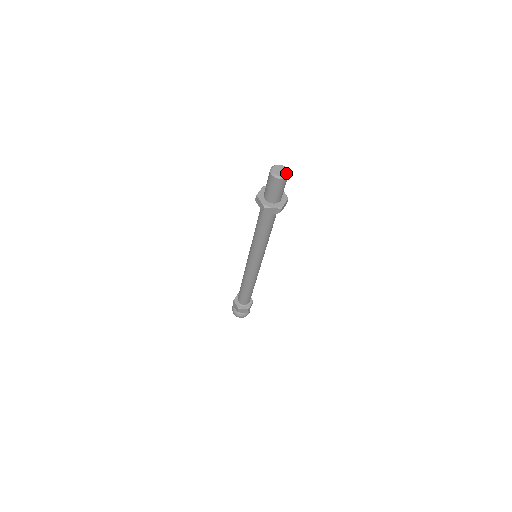
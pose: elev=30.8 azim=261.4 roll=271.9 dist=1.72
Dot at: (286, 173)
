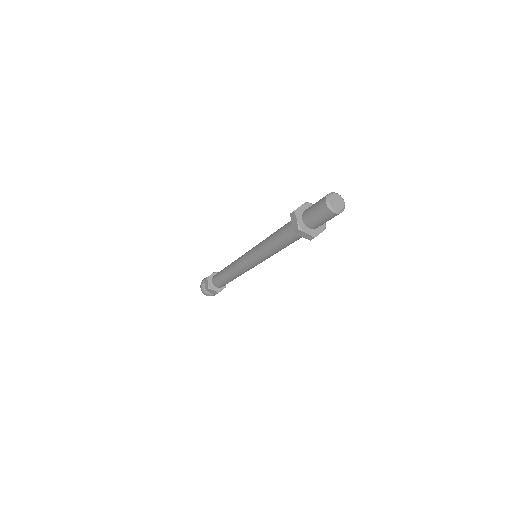
Dot at: (342, 208)
